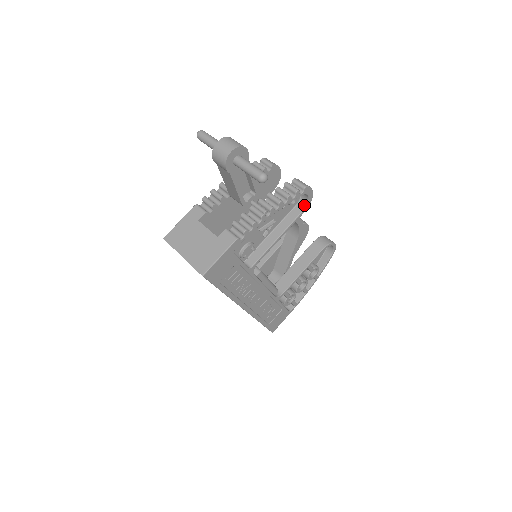
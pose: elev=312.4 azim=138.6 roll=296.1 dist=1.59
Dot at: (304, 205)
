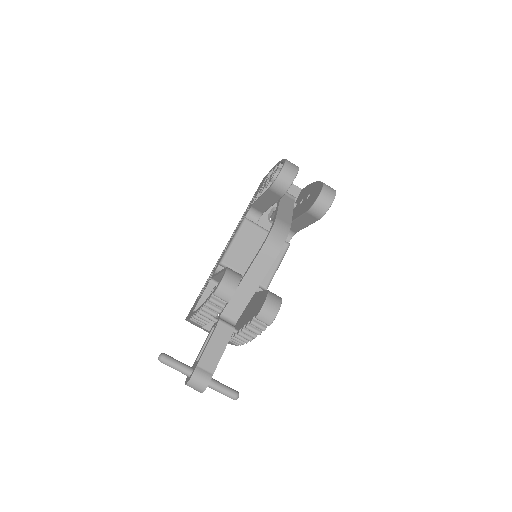
Dot at: occluded
